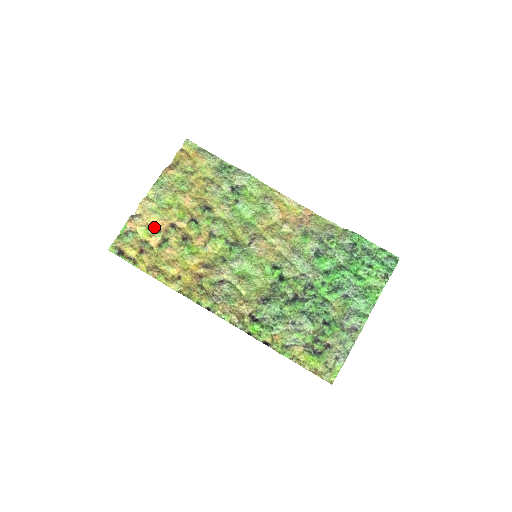
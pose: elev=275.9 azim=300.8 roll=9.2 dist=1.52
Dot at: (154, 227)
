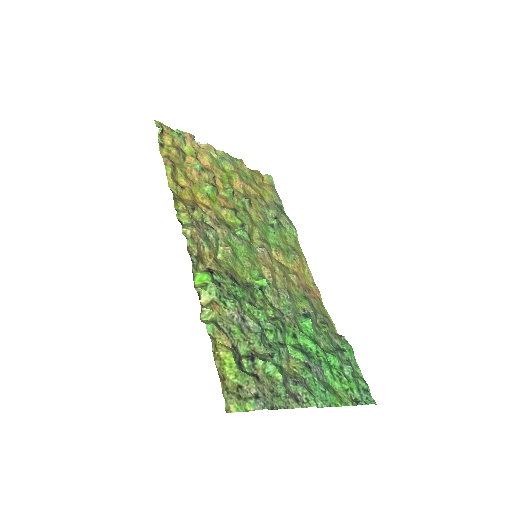
Dot at: (199, 160)
